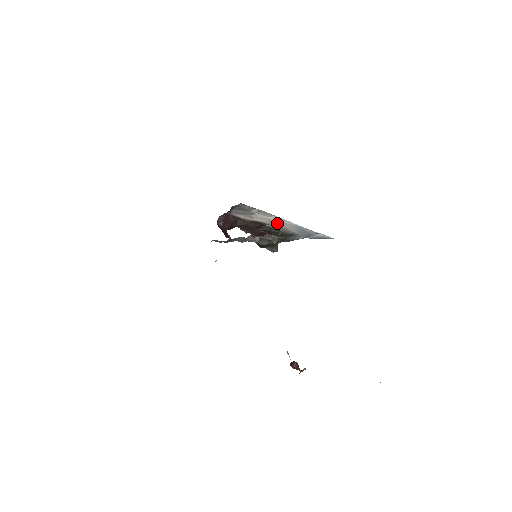
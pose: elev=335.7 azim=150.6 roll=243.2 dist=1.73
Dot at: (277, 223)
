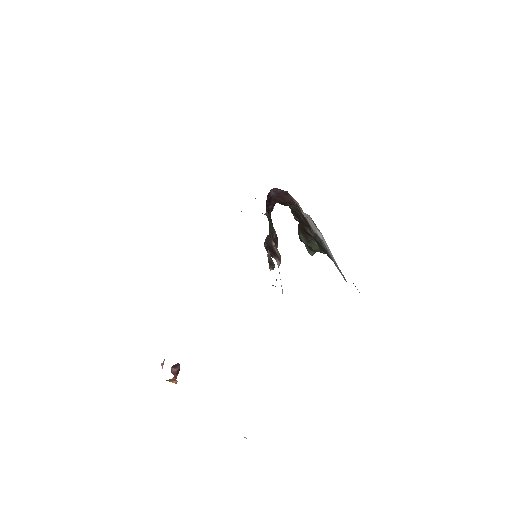
Dot at: occluded
